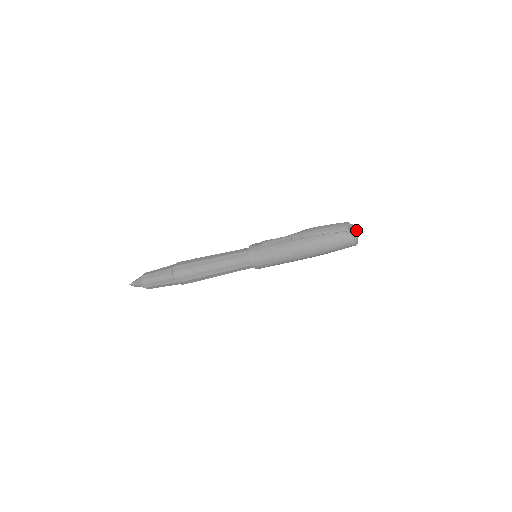
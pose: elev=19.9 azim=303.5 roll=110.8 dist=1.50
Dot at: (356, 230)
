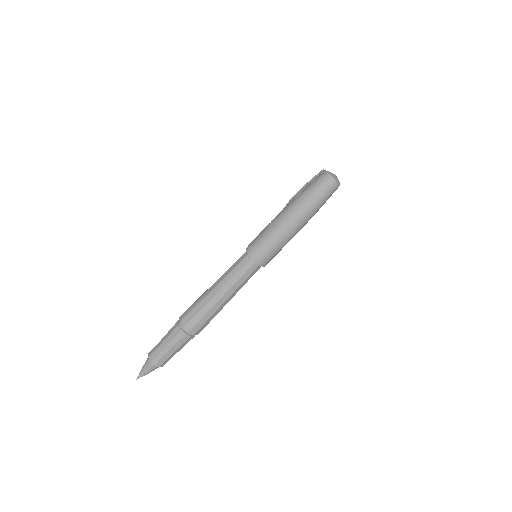
Dot at: occluded
